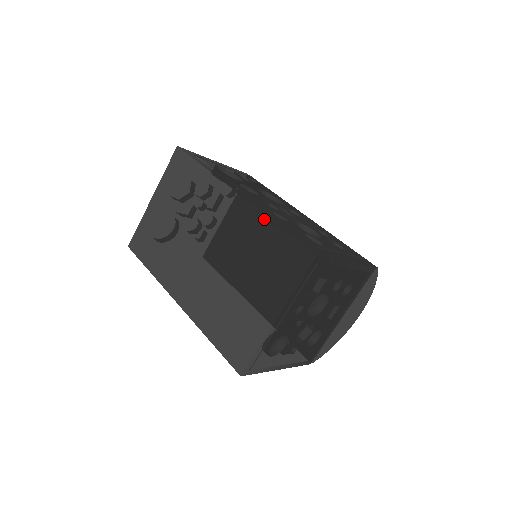
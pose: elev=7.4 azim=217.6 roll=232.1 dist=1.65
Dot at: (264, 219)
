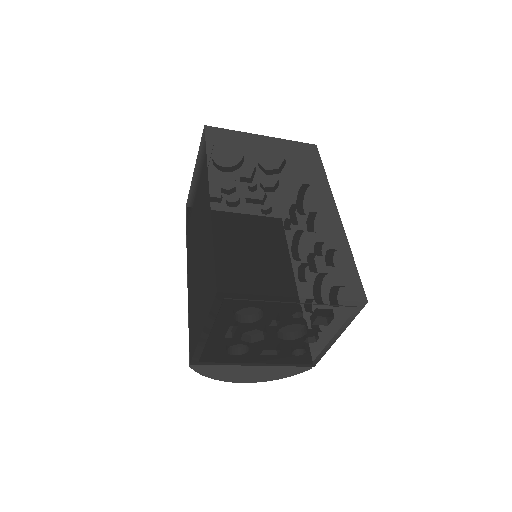
Dot at: (346, 244)
